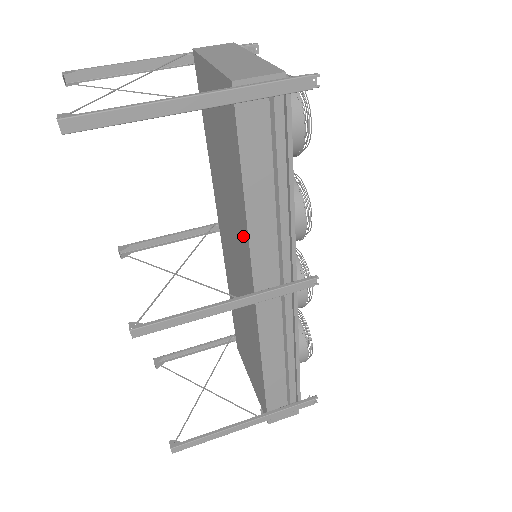
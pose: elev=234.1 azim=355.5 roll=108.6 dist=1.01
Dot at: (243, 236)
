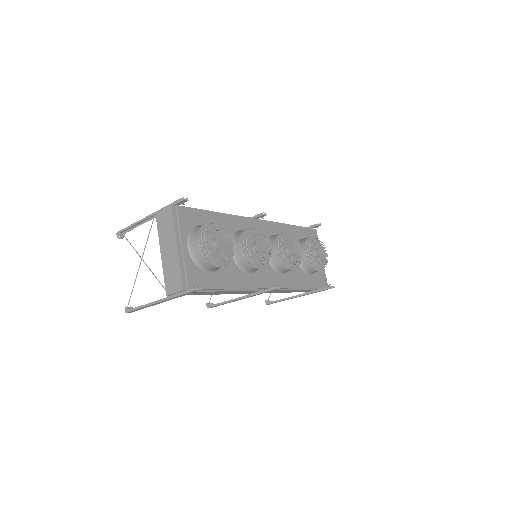
Dot at: occluded
